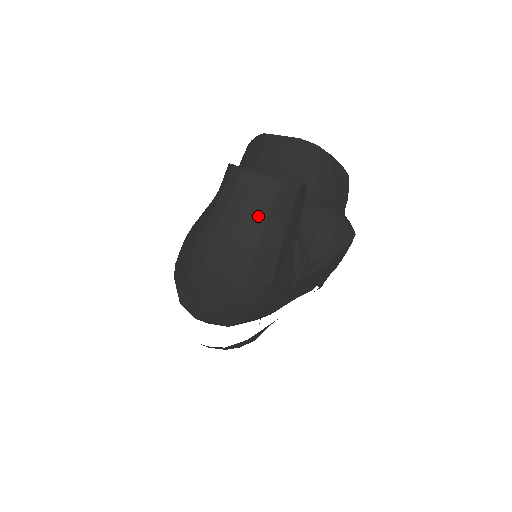
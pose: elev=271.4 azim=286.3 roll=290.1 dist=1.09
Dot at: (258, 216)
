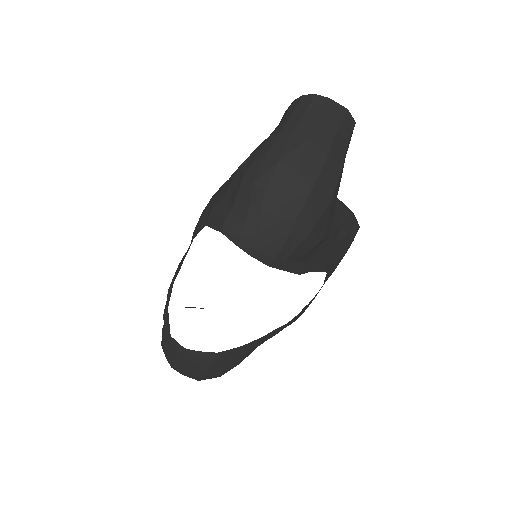
Dot at: (328, 130)
